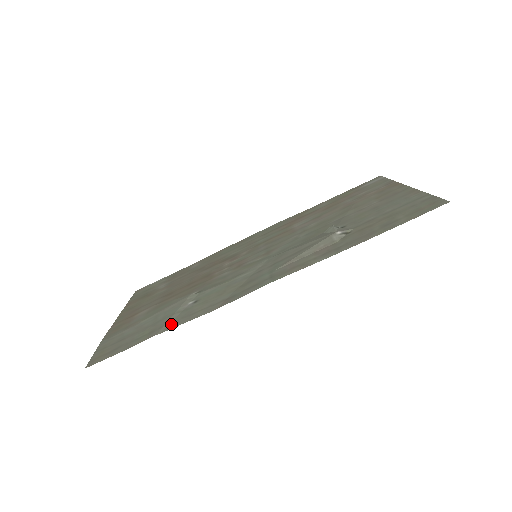
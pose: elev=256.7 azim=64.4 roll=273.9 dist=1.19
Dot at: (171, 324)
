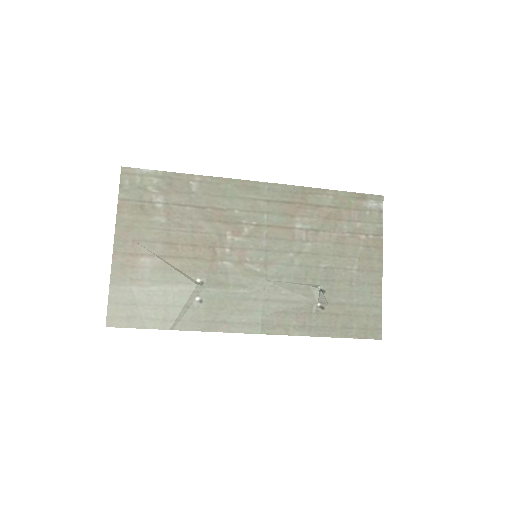
Dot at: (181, 323)
